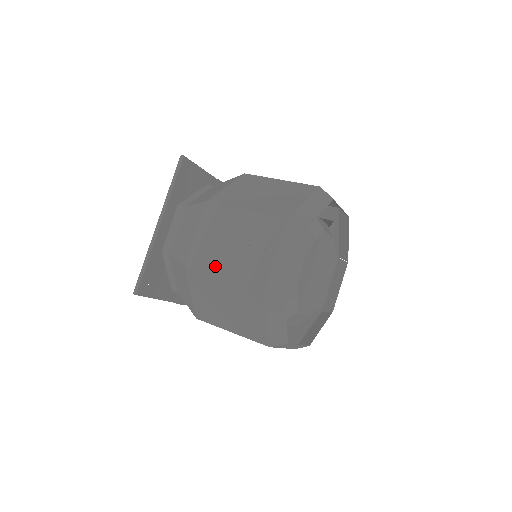
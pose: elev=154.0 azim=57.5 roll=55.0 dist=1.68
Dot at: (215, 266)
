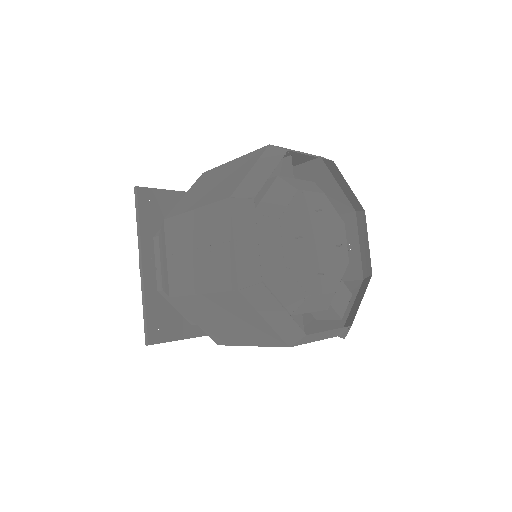
Dot at: occluded
